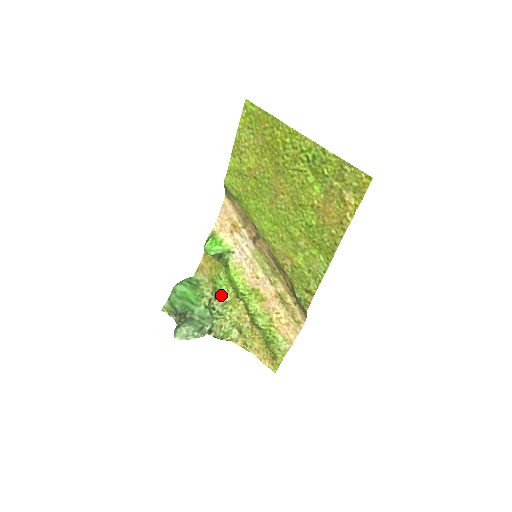
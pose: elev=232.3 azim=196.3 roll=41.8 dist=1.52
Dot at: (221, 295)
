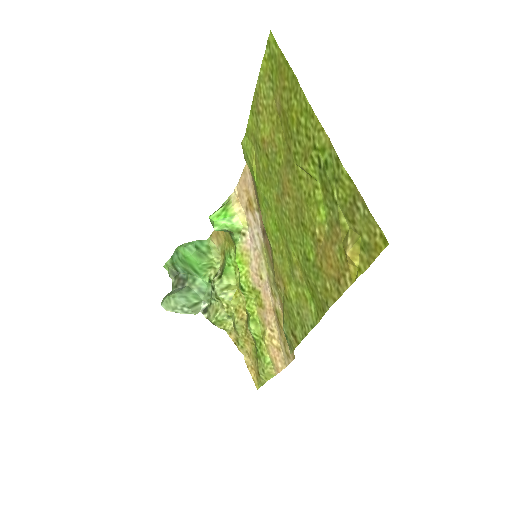
Dot at: (226, 275)
